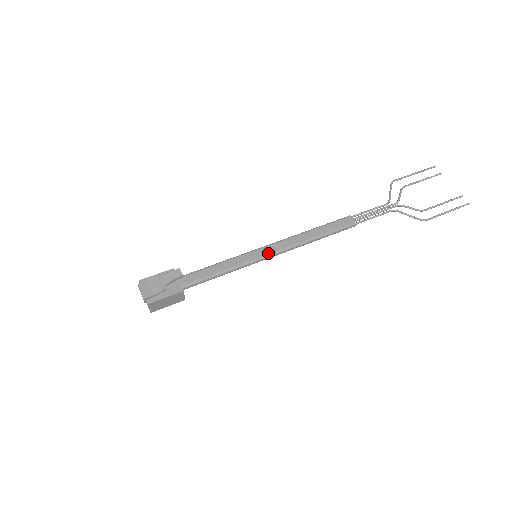
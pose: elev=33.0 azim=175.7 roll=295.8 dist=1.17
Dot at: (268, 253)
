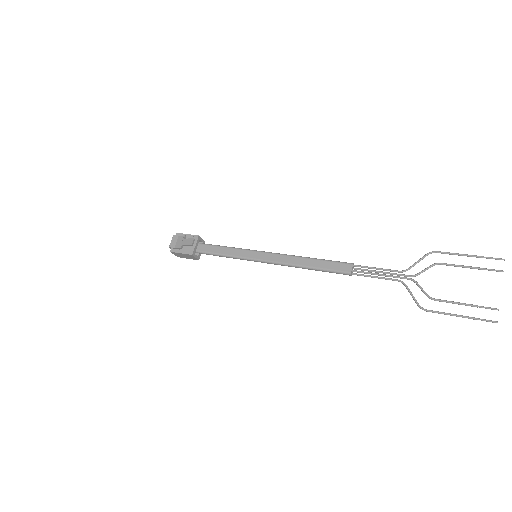
Dot at: (263, 259)
